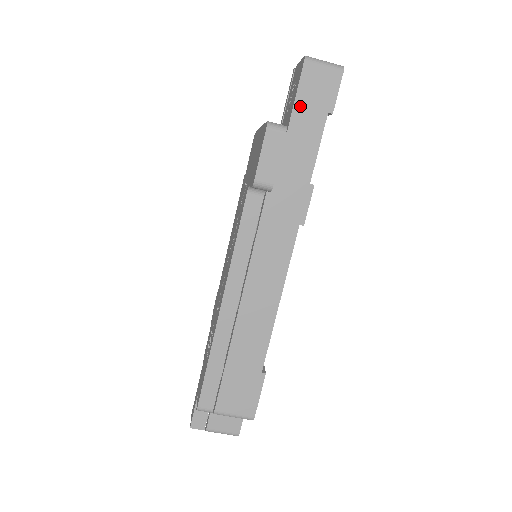
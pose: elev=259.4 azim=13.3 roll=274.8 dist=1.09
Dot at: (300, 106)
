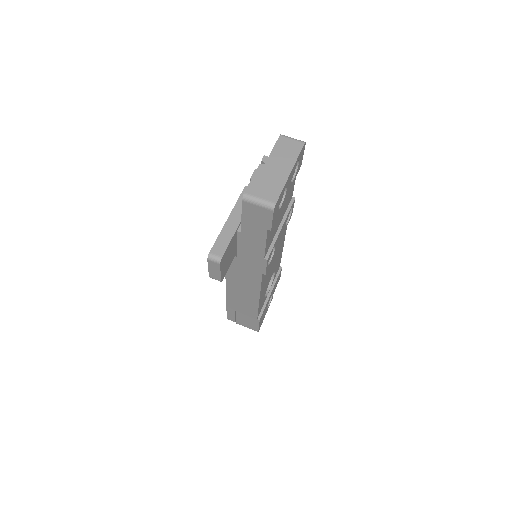
Dot at: (246, 222)
